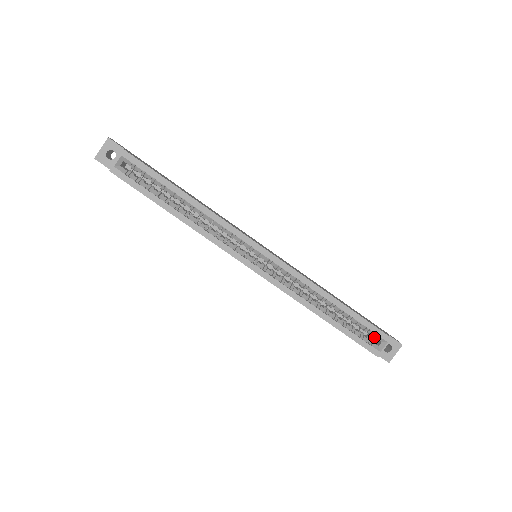
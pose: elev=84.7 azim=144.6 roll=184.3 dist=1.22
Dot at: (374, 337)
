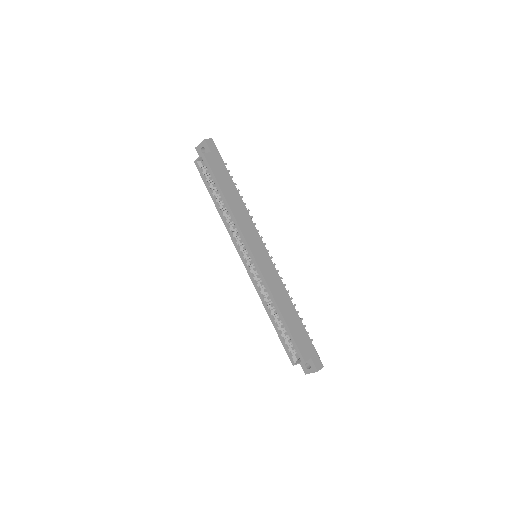
Dot at: occluded
